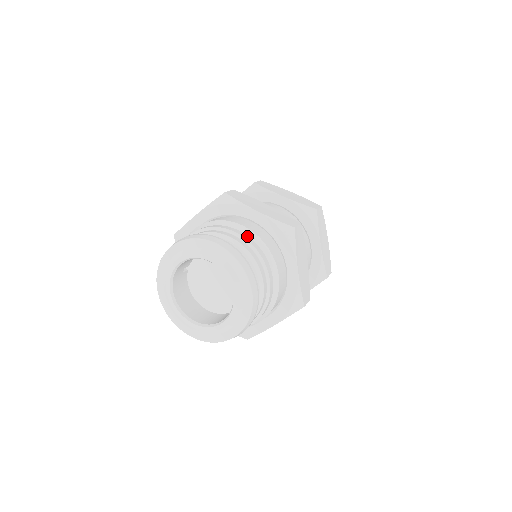
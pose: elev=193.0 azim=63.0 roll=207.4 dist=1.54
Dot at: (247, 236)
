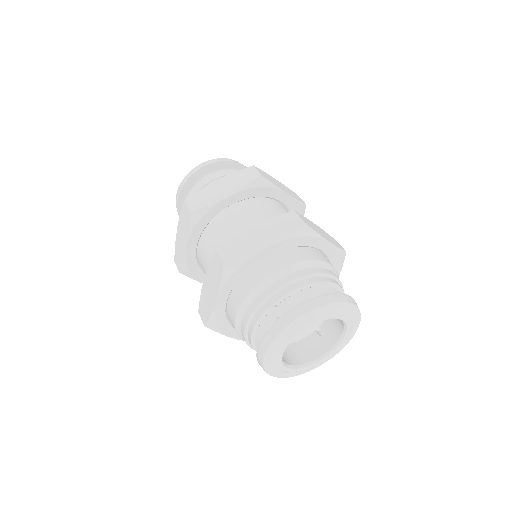
Dot at: (336, 275)
